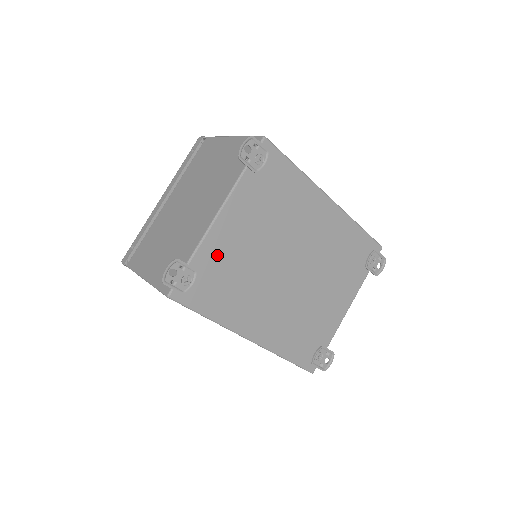
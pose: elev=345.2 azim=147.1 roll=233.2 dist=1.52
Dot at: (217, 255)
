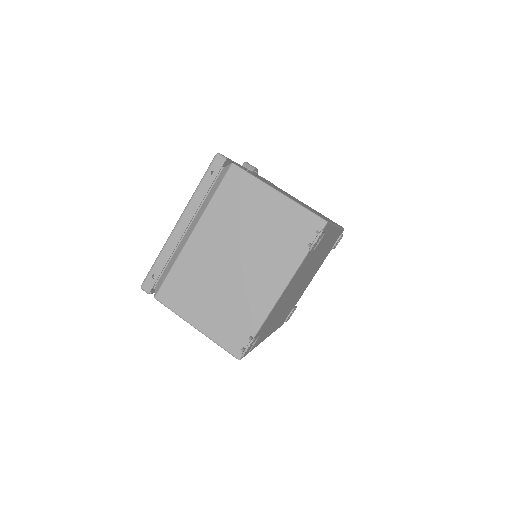
Dot at: (271, 315)
